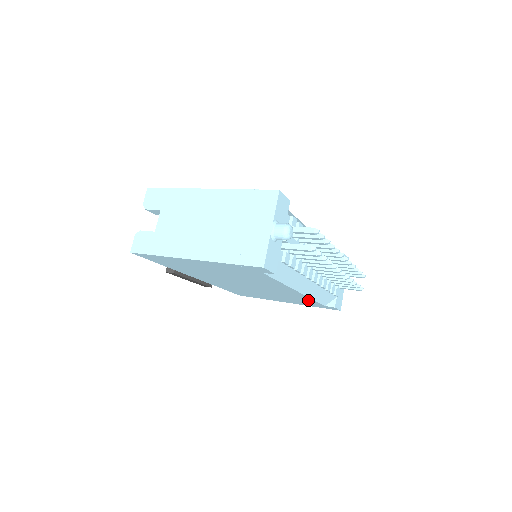
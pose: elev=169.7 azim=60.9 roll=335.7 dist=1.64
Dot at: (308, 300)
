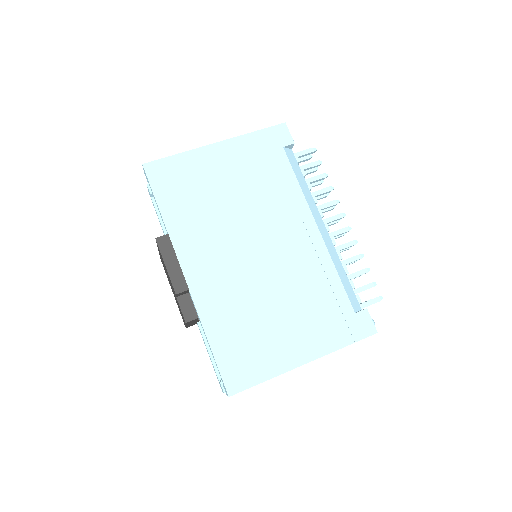
Dot at: occluded
